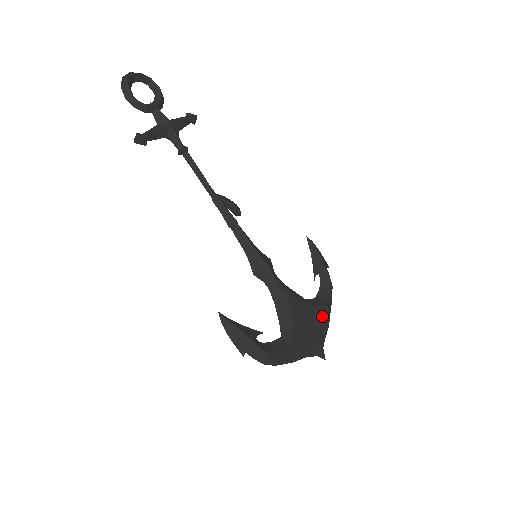
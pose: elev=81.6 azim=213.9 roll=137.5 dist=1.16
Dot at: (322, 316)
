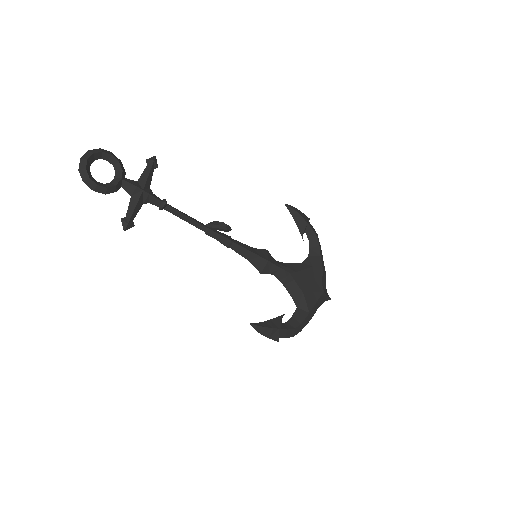
Dot at: (319, 271)
